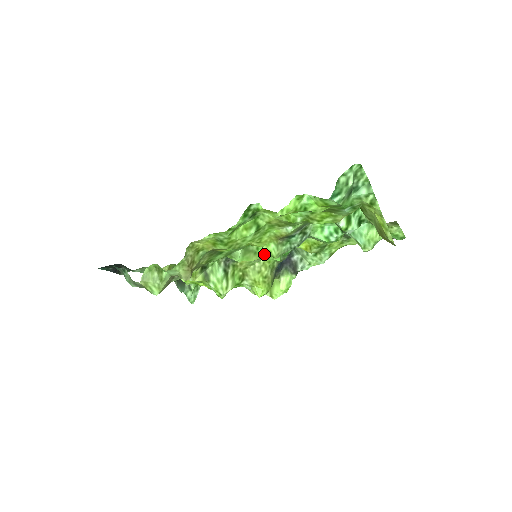
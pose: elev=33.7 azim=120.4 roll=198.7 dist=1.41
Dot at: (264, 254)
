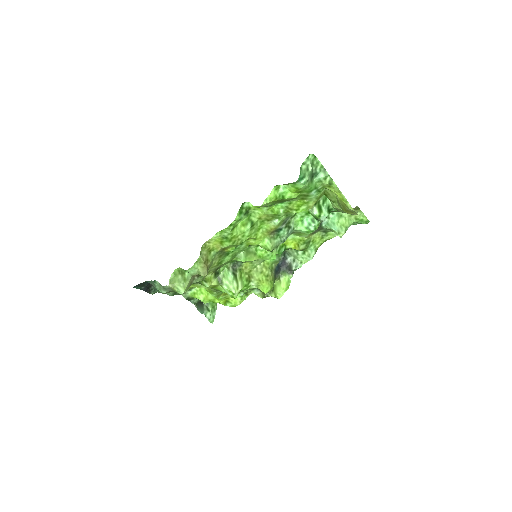
Dot at: (262, 254)
